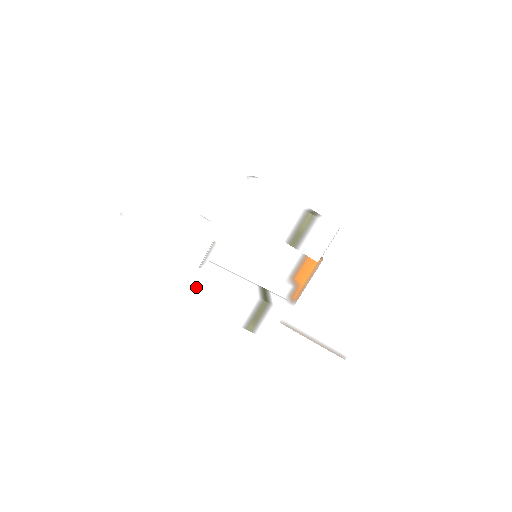
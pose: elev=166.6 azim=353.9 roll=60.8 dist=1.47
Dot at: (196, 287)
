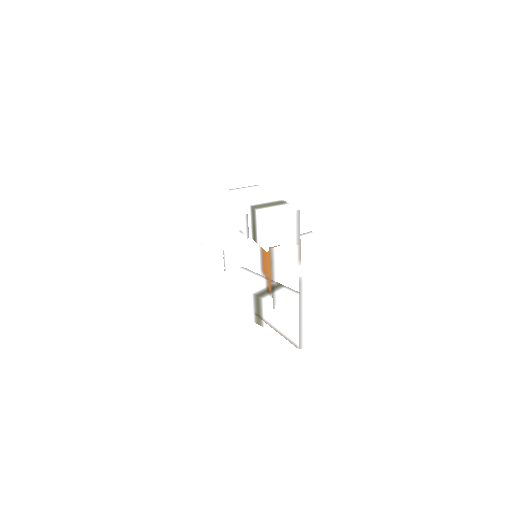
Dot at: (219, 290)
